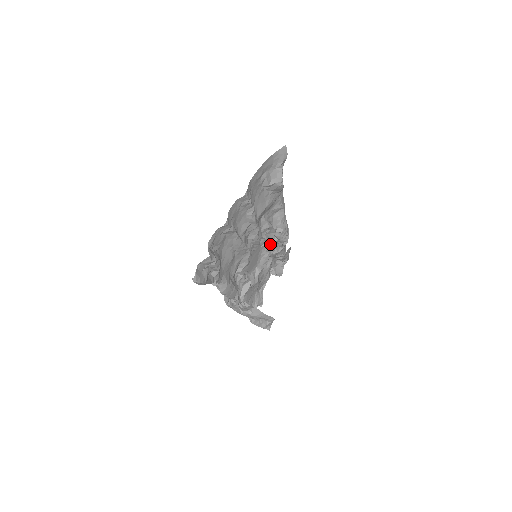
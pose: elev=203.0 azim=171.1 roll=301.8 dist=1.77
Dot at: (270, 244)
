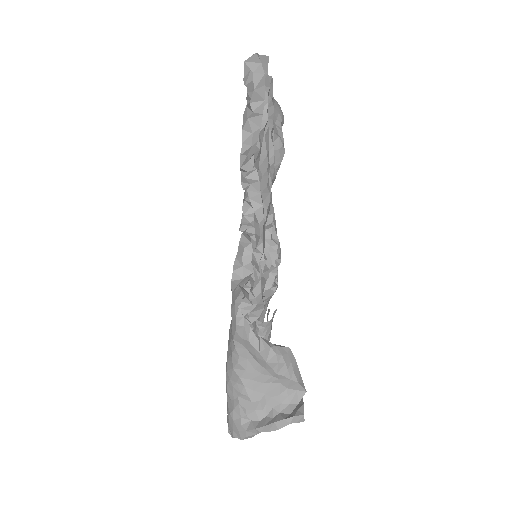
Dot at: (262, 266)
